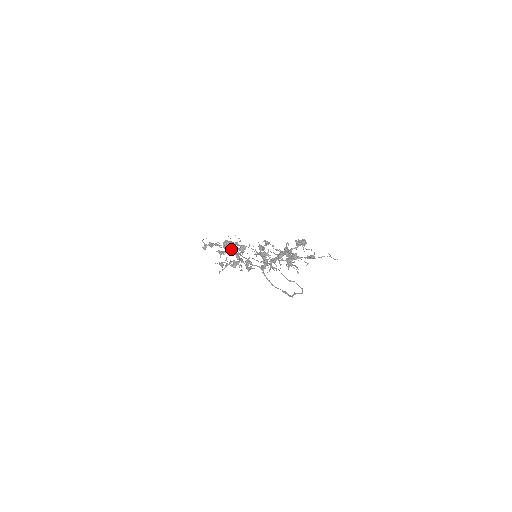
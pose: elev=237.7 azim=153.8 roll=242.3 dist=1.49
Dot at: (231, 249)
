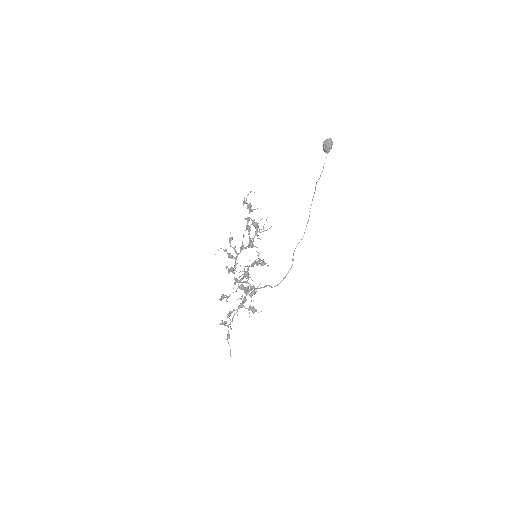
Dot at: (248, 233)
